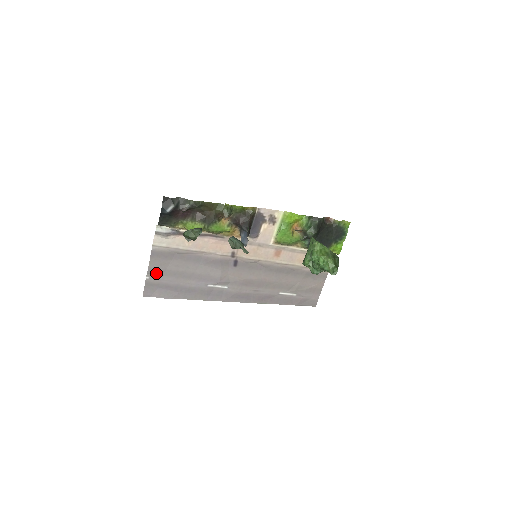
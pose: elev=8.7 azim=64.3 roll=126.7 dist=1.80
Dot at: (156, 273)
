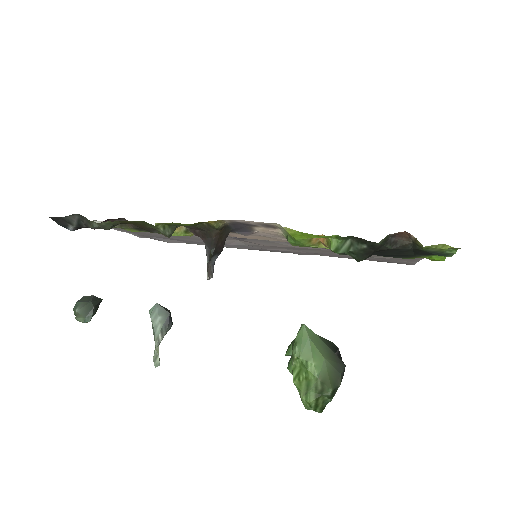
Dot at: (135, 232)
